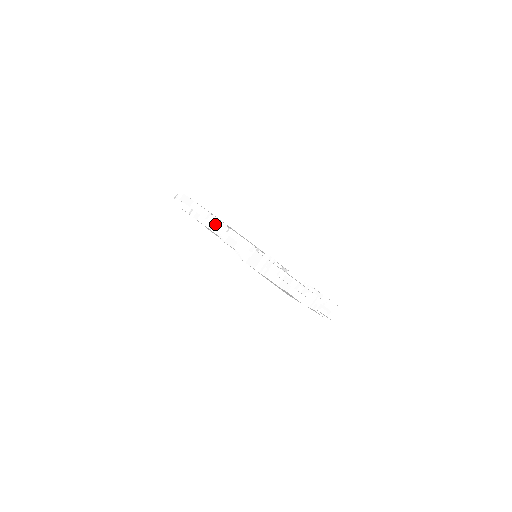
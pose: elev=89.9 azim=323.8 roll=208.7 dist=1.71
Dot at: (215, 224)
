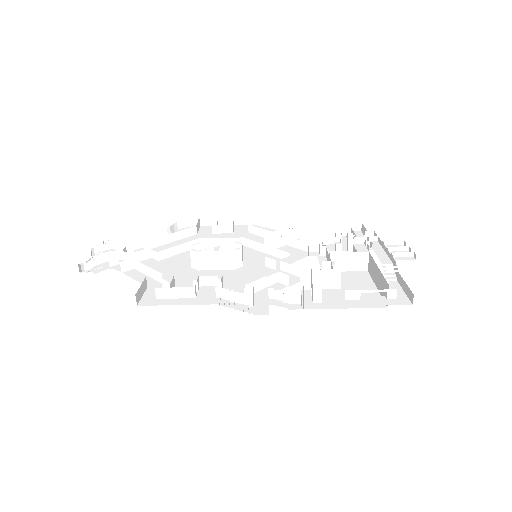
Dot at: (218, 296)
